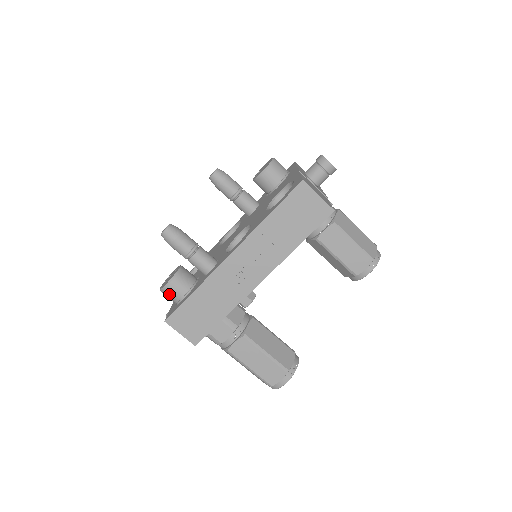
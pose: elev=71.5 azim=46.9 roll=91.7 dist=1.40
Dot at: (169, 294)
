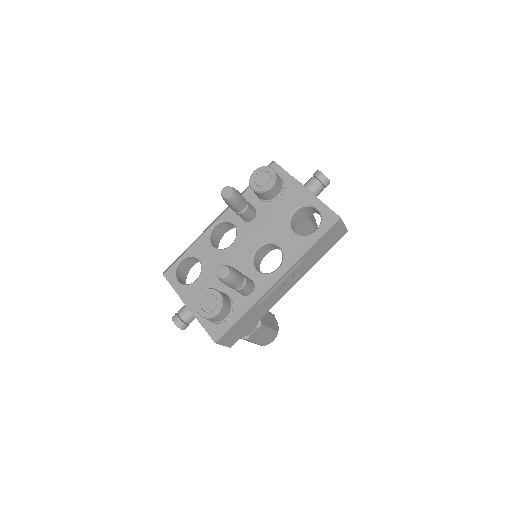
Dot at: (215, 319)
